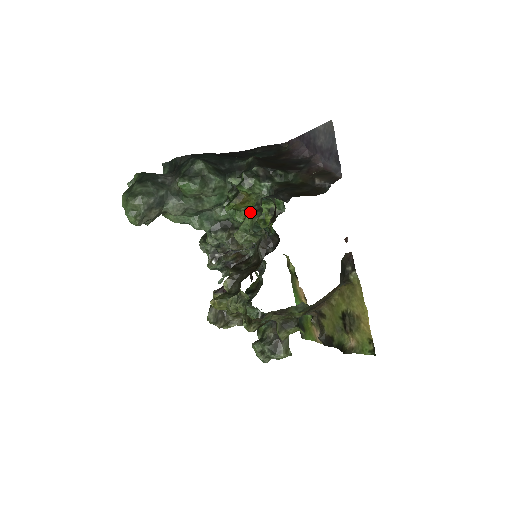
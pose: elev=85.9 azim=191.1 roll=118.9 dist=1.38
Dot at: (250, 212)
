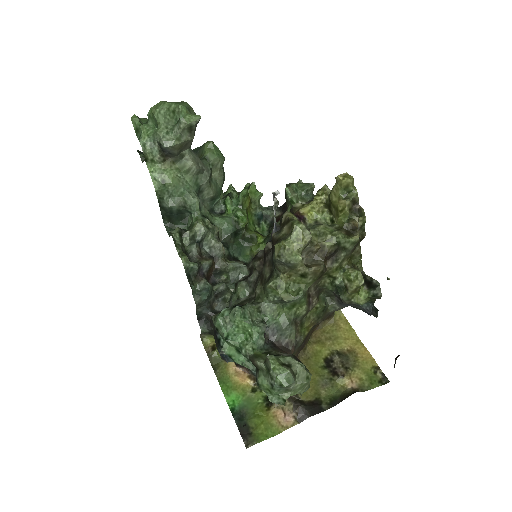
Dot at: occluded
